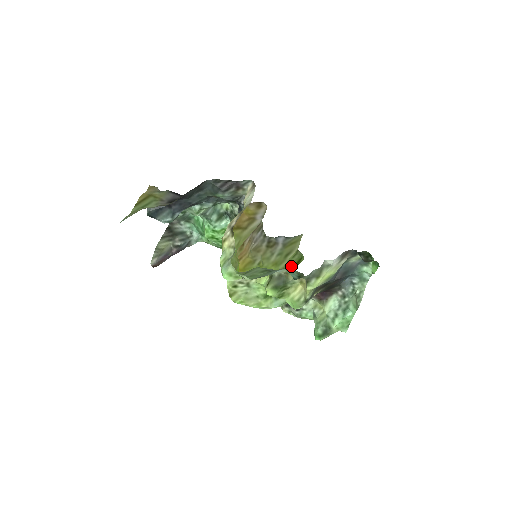
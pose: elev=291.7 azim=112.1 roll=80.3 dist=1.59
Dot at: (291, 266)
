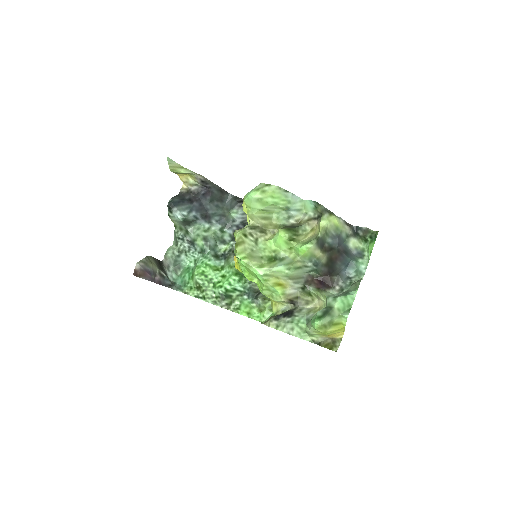
Dot at: occluded
